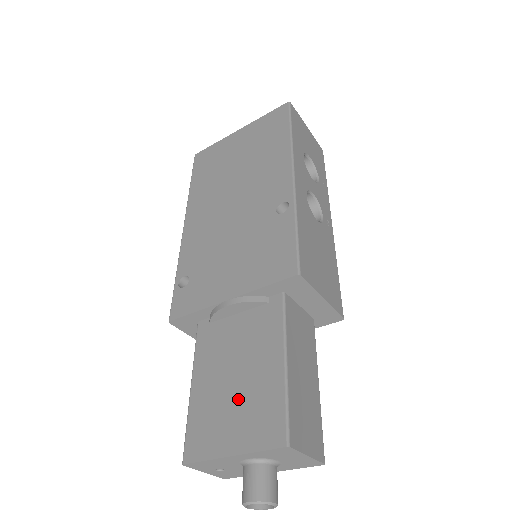
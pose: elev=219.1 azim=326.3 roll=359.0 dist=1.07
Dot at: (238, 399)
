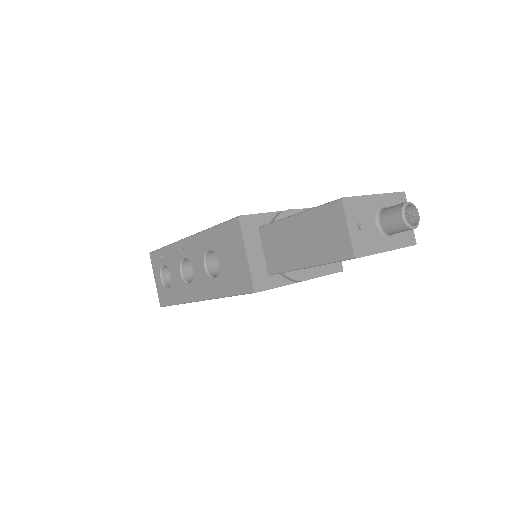
Dot at: occluded
